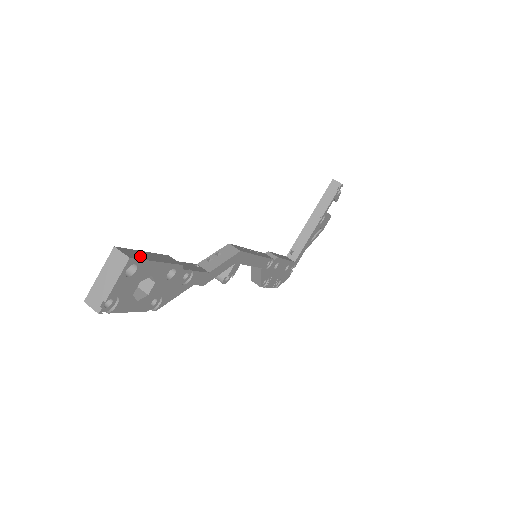
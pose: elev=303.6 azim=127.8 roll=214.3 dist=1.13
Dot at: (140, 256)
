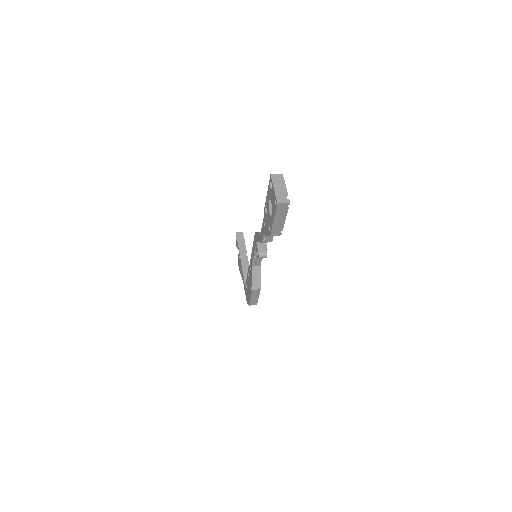
Dot at: occluded
